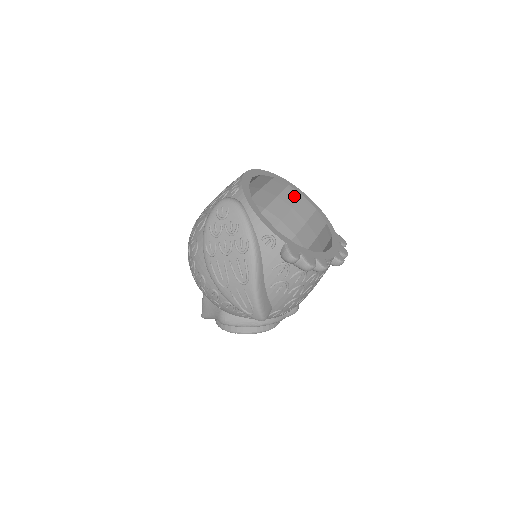
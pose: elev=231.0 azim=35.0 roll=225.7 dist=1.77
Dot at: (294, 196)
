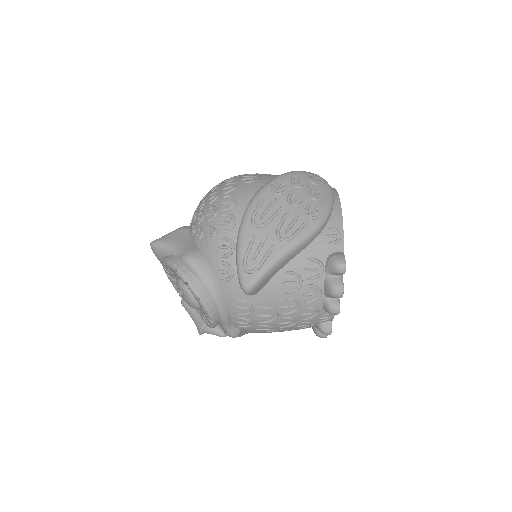
Dot at: occluded
